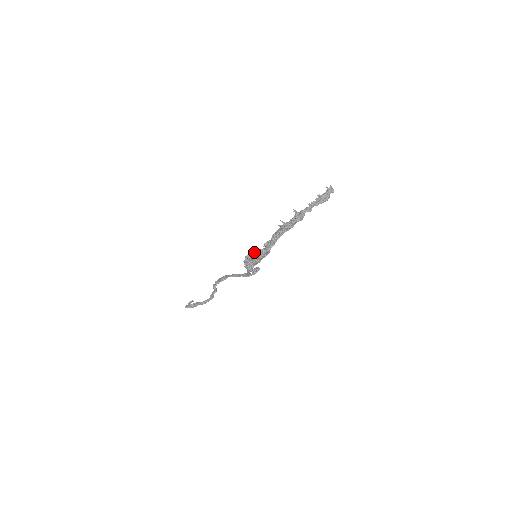
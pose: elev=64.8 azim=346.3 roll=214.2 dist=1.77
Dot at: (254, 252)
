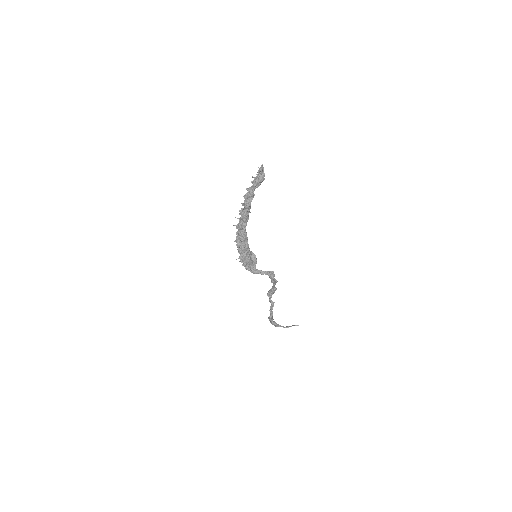
Dot at: (249, 251)
